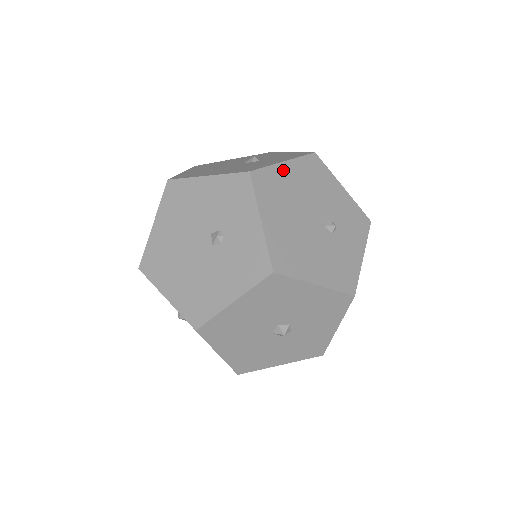
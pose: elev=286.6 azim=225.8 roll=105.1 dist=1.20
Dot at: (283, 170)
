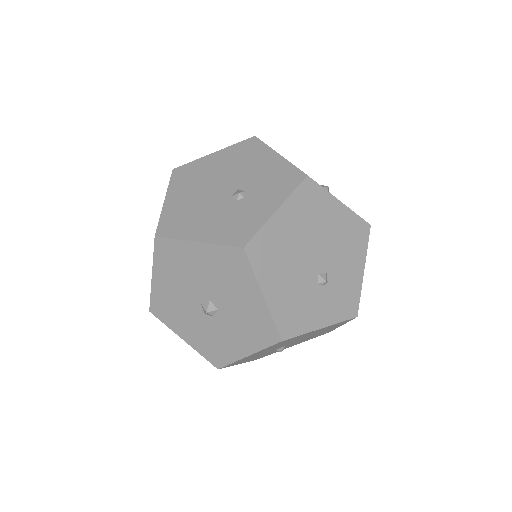
Dot at: (333, 205)
